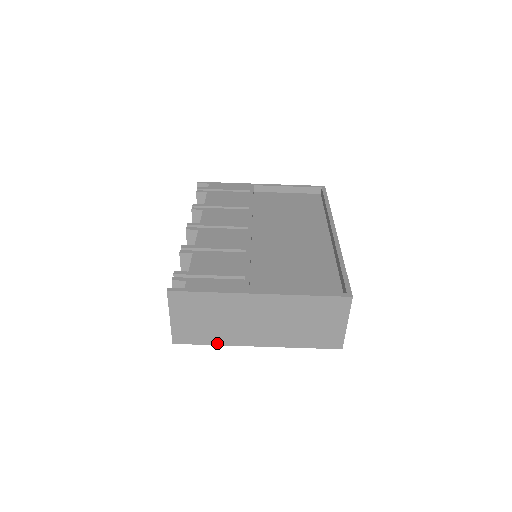
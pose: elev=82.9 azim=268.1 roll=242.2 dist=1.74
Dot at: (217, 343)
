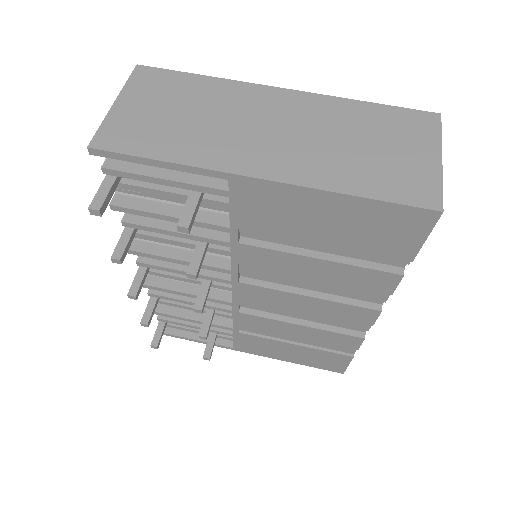
Dot at: (177, 159)
